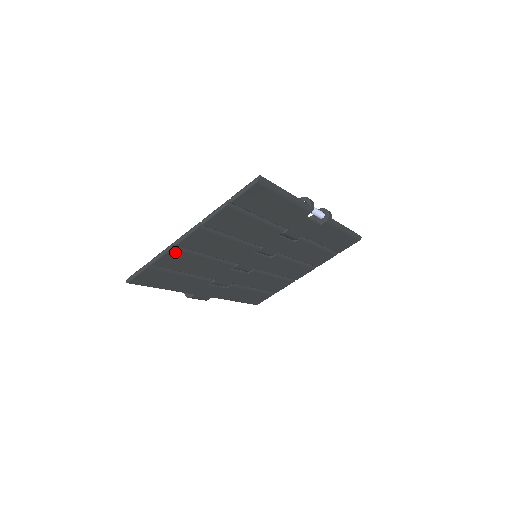
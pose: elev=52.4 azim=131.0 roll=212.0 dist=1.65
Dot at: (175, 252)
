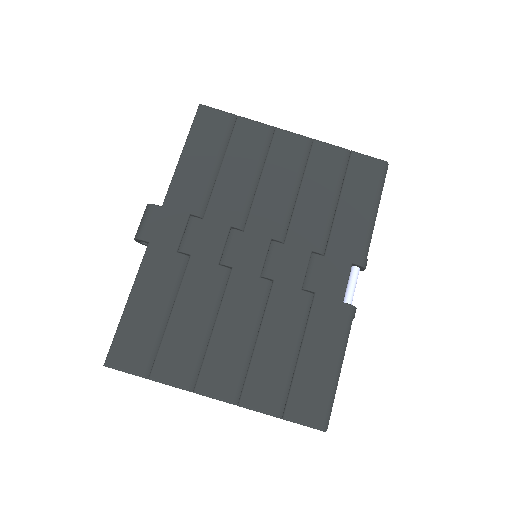
Dot at: (264, 133)
